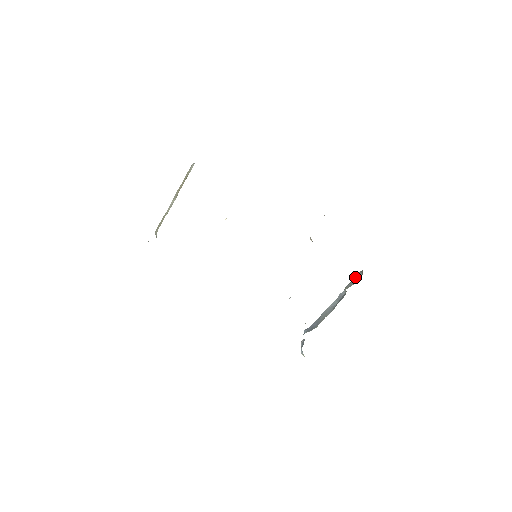
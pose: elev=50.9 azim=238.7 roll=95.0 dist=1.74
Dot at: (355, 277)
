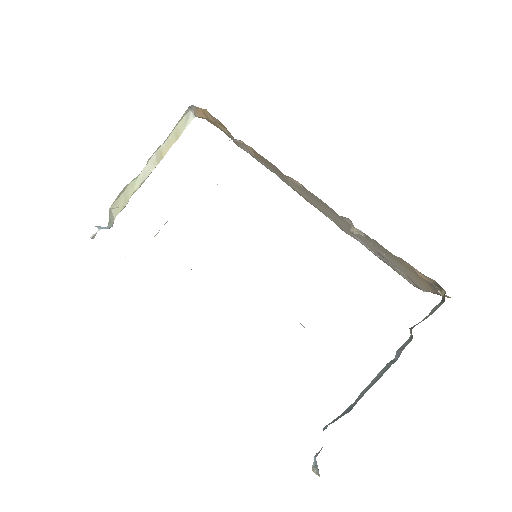
Dot at: occluded
